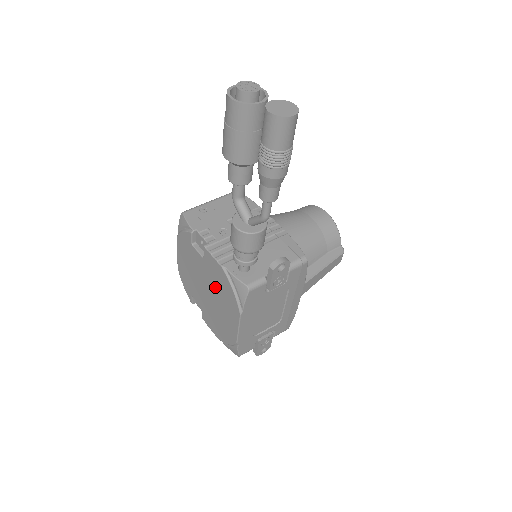
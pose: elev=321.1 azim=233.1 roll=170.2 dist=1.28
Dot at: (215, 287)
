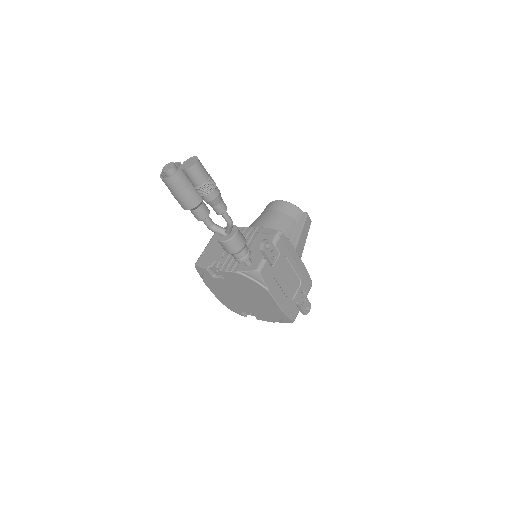
Dot at: (244, 289)
